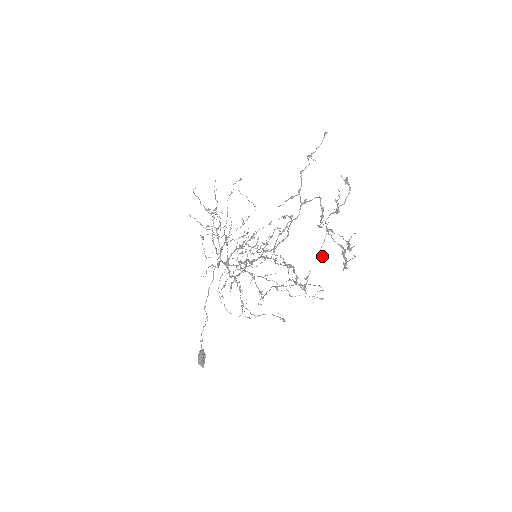
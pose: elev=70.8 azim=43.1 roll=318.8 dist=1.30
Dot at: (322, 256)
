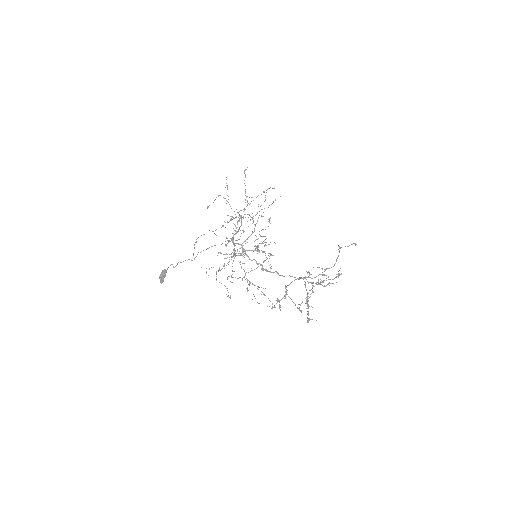
Dot at: (301, 303)
